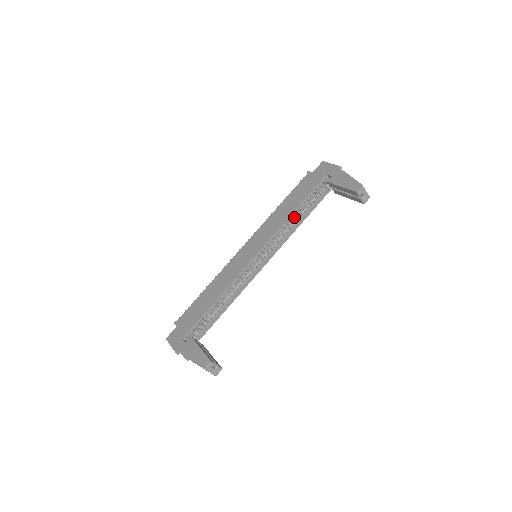
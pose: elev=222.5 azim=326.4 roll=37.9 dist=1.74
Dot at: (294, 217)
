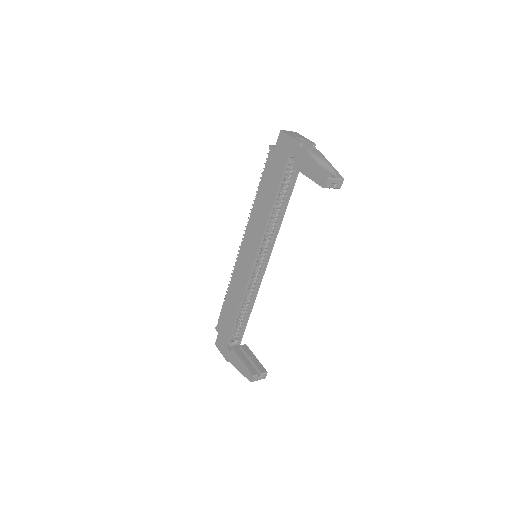
Dot at: (276, 203)
